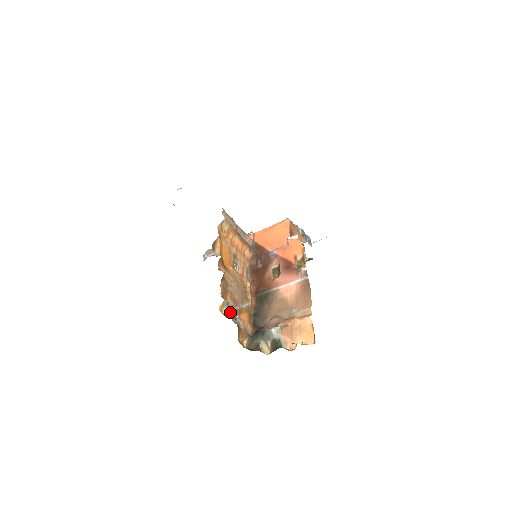
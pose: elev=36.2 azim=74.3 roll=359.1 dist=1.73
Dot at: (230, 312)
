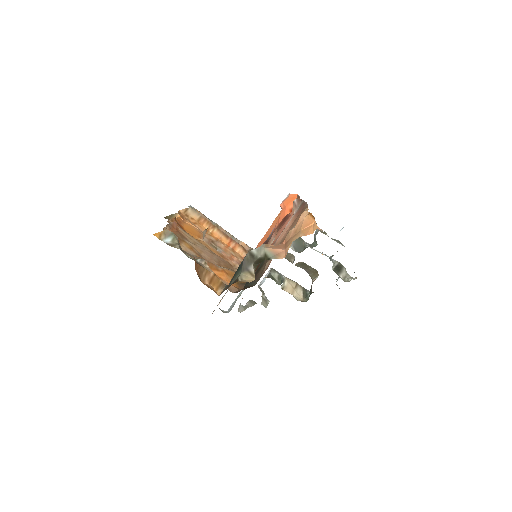
Dot at: occluded
